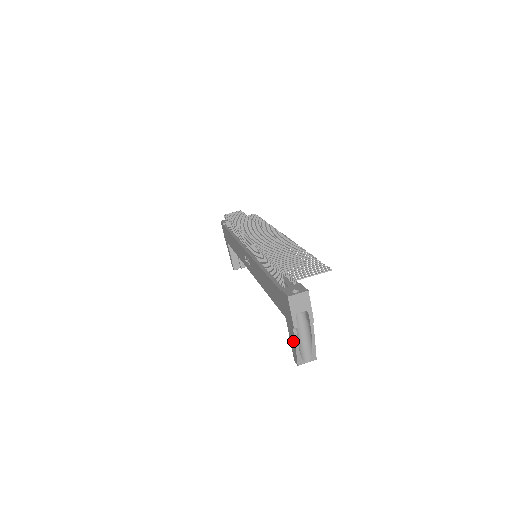
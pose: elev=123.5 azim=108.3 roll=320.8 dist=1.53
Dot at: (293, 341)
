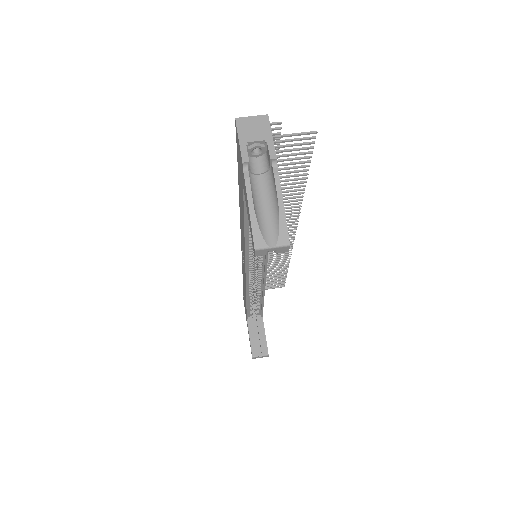
Dot at: (247, 202)
